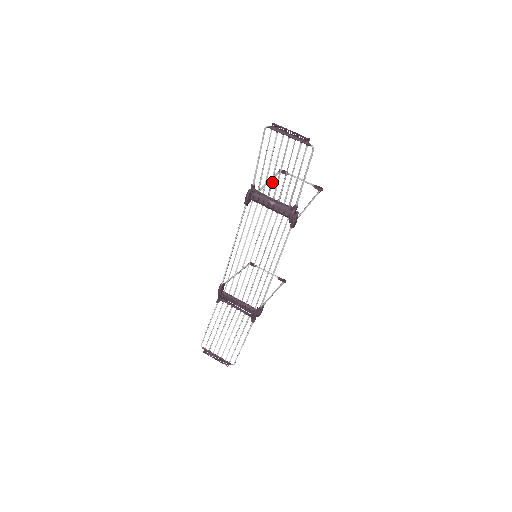
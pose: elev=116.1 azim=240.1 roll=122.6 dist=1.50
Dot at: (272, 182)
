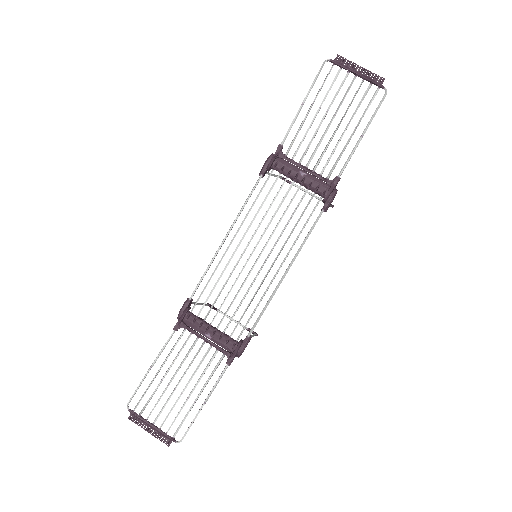
Dot at: (311, 141)
